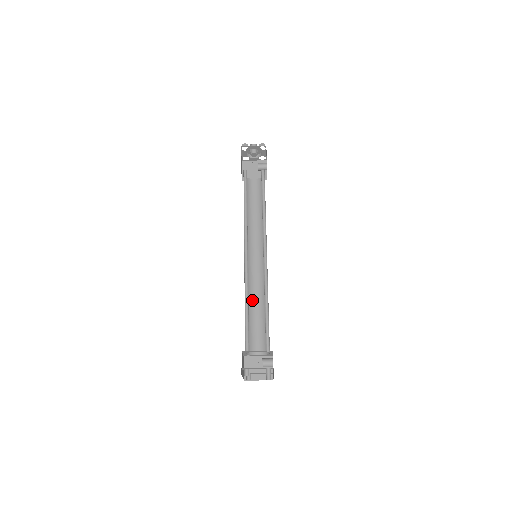
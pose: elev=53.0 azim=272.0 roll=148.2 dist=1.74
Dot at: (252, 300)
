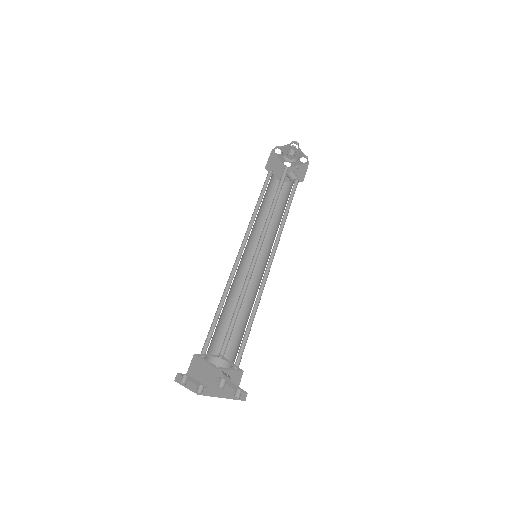
Dot at: (228, 297)
